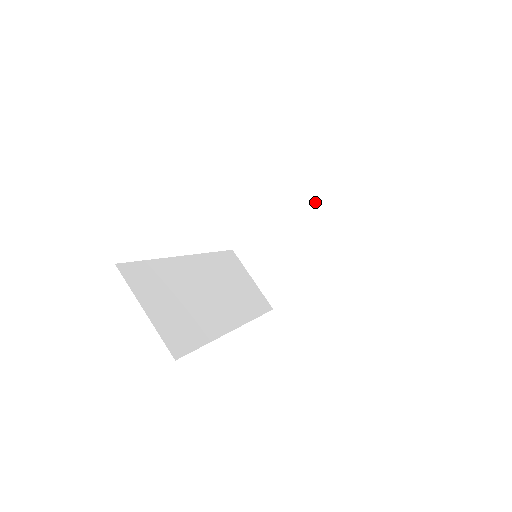
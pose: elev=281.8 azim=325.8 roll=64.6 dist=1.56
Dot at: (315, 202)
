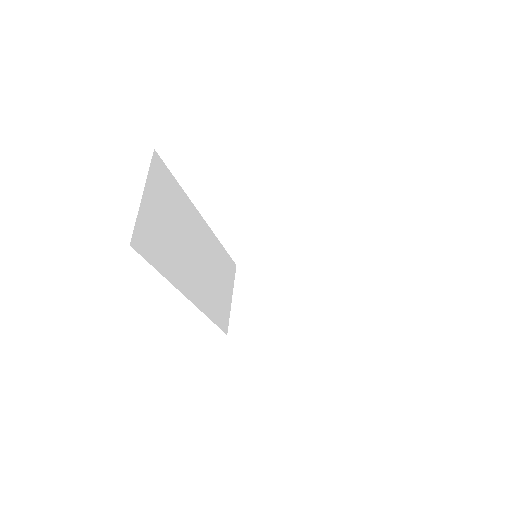
Dot at: (332, 277)
